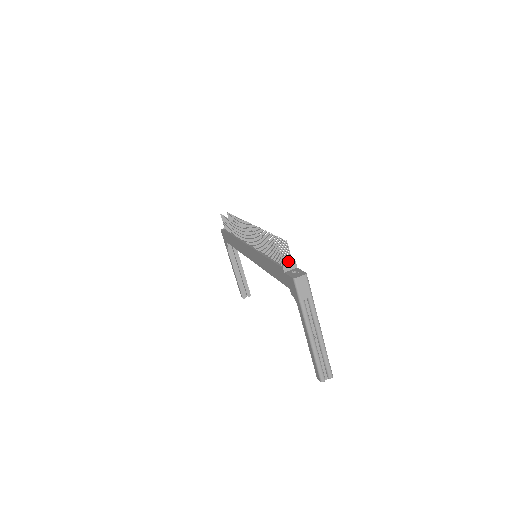
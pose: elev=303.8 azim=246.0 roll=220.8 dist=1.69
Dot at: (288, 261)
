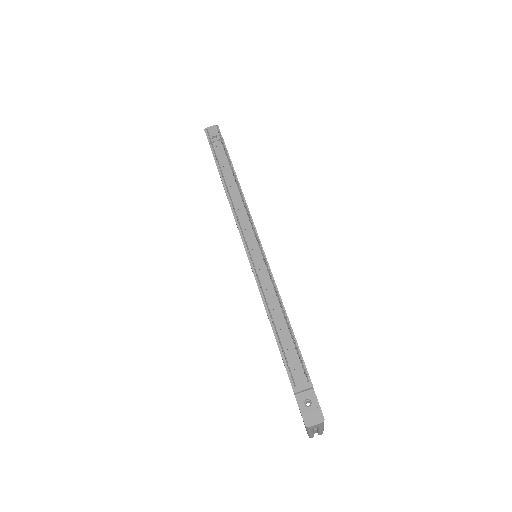
Dot at: (302, 371)
